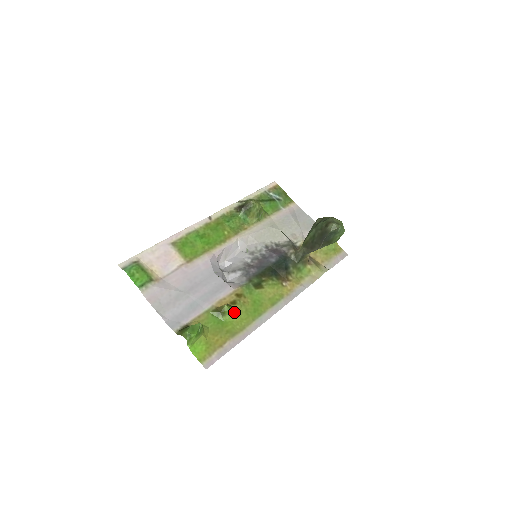
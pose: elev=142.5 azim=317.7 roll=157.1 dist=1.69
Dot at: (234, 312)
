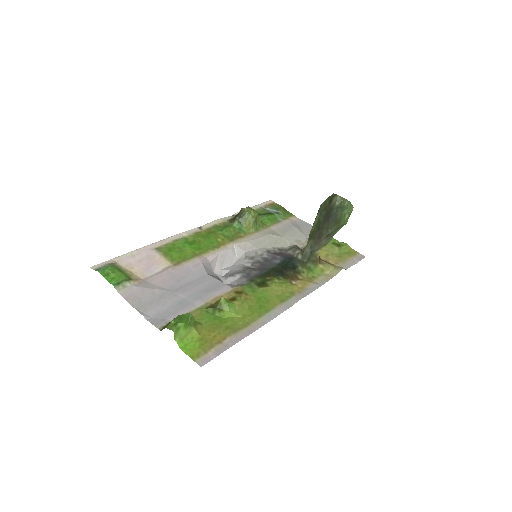
Dot at: (234, 307)
